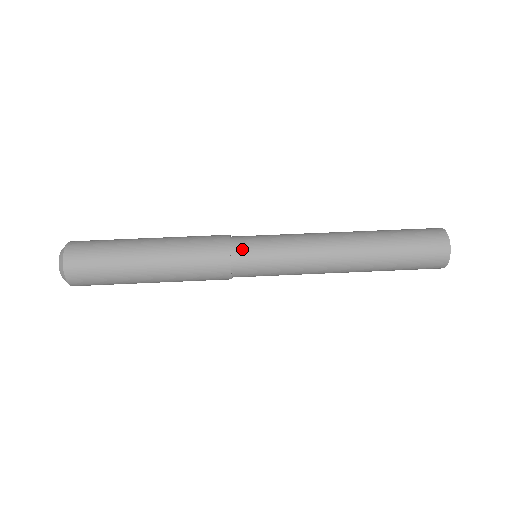
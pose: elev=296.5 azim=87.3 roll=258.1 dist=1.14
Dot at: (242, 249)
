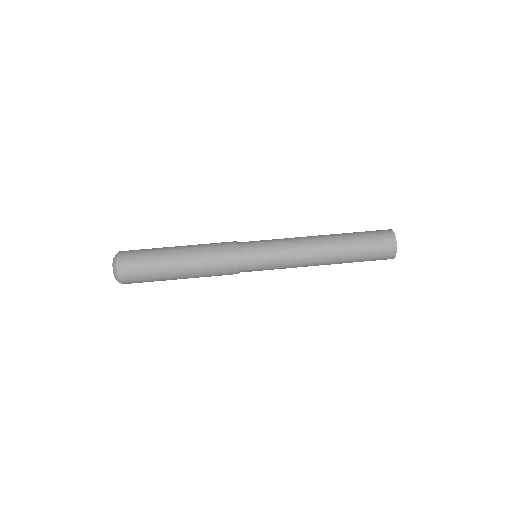
Dot at: (247, 261)
